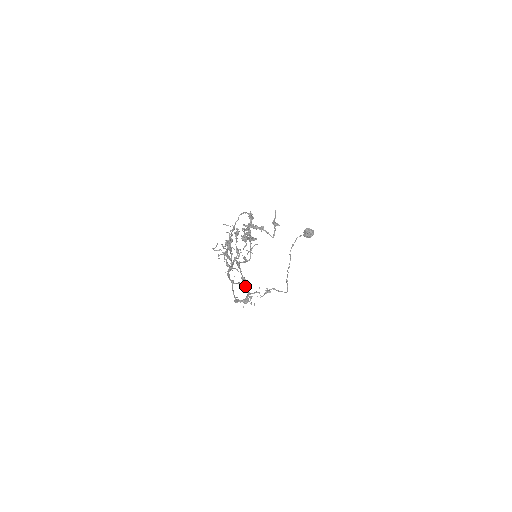
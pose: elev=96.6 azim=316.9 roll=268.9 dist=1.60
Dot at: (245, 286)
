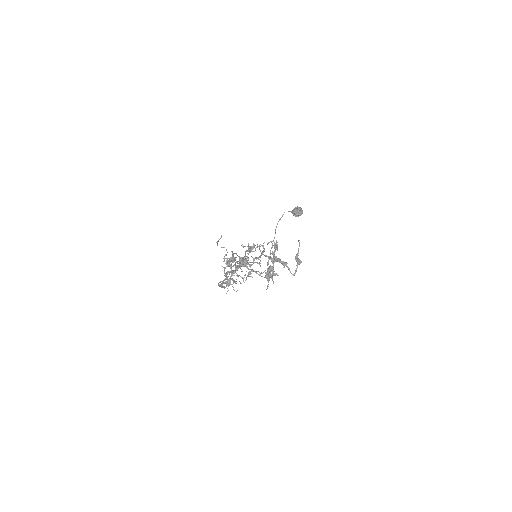
Dot at: occluded
